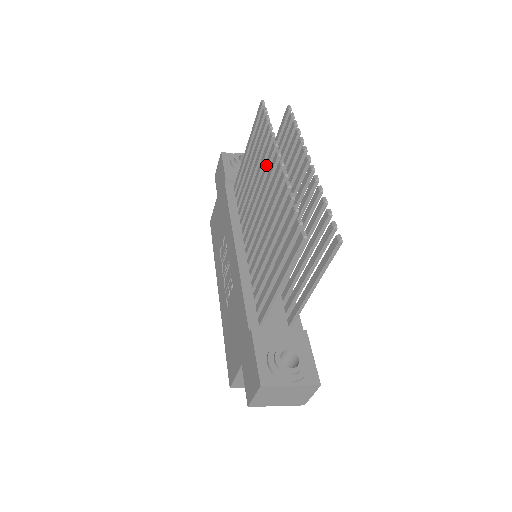
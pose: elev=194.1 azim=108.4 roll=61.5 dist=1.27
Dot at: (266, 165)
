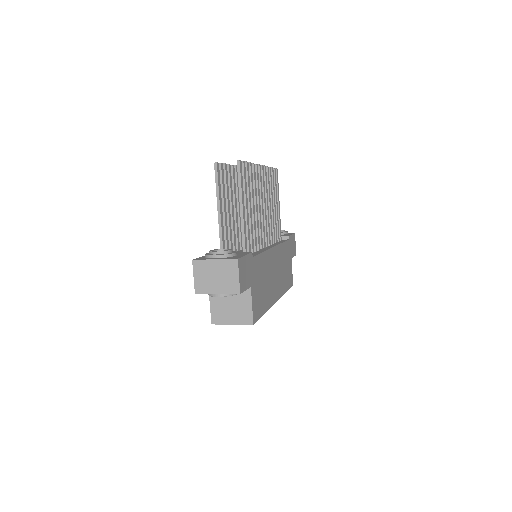
Dot at: occluded
